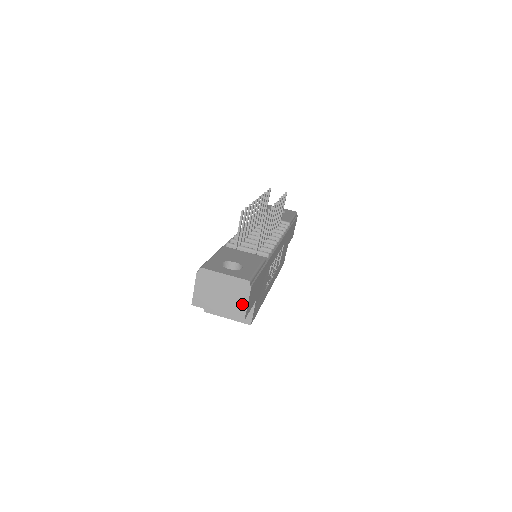
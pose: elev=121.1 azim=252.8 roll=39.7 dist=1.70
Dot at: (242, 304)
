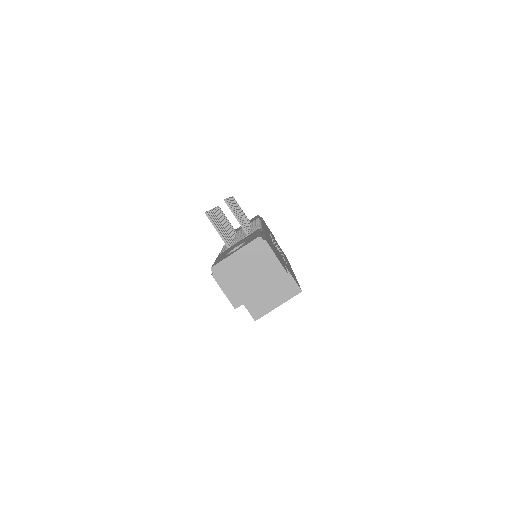
Dot at: (273, 263)
